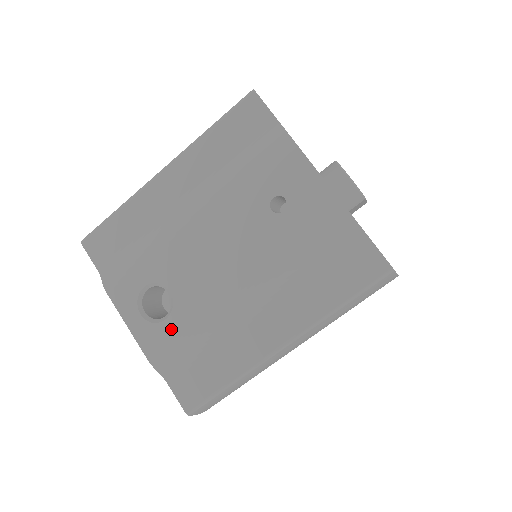
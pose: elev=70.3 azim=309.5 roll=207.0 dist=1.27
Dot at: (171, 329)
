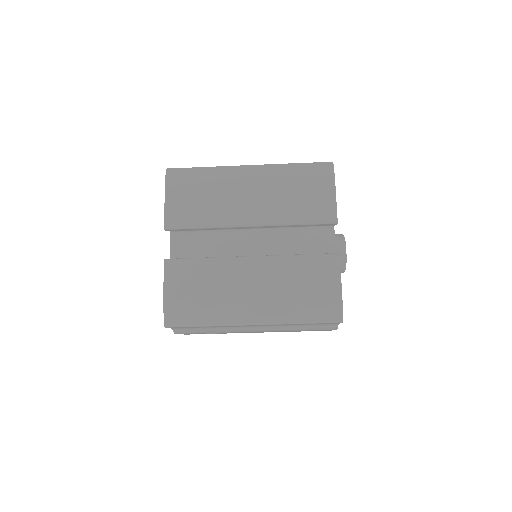
Dot at: occluded
